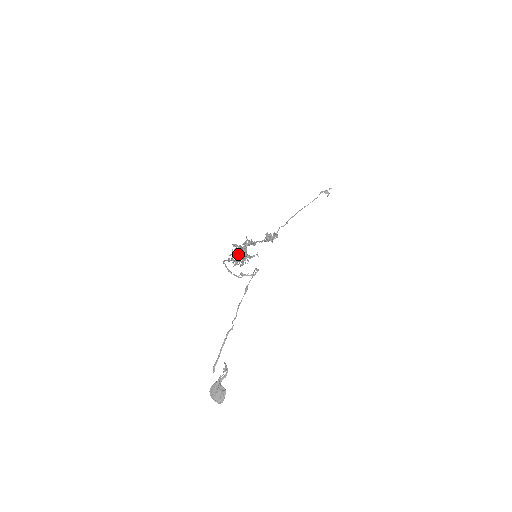
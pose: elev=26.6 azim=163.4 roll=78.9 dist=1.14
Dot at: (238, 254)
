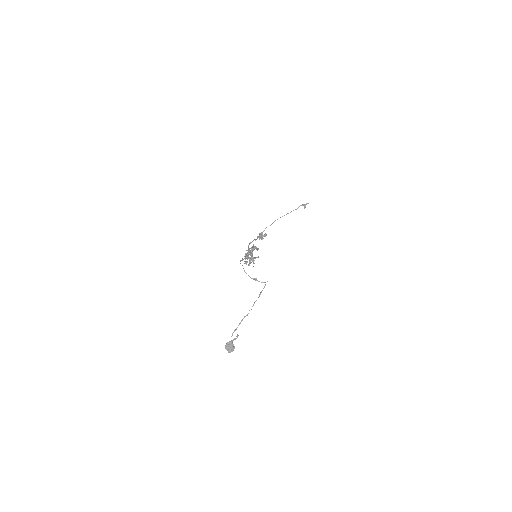
Dot at: (249, 258)
